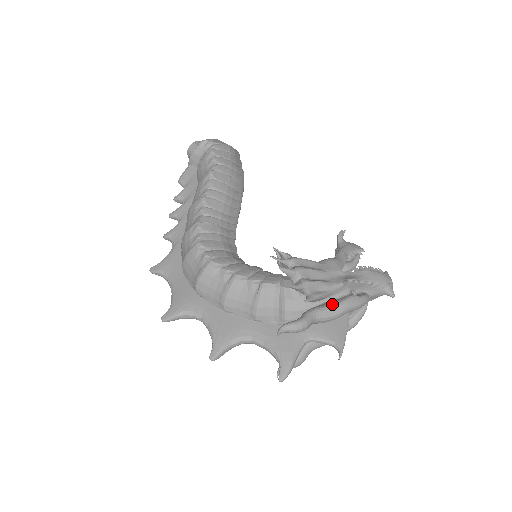
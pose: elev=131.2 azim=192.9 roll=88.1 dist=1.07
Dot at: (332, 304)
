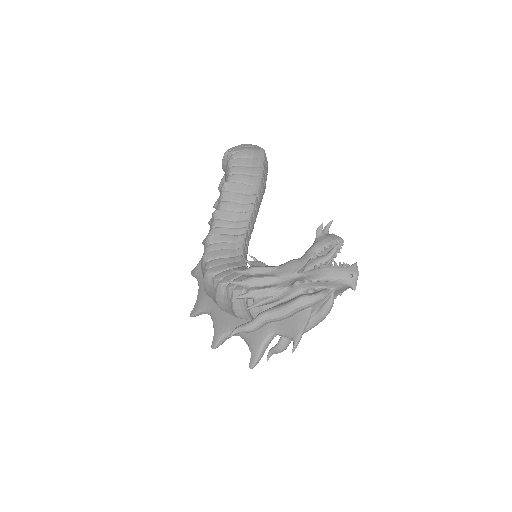
Dot at: (281, 306)
